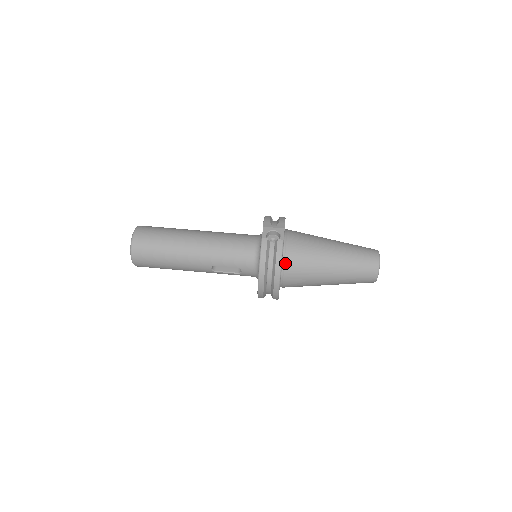
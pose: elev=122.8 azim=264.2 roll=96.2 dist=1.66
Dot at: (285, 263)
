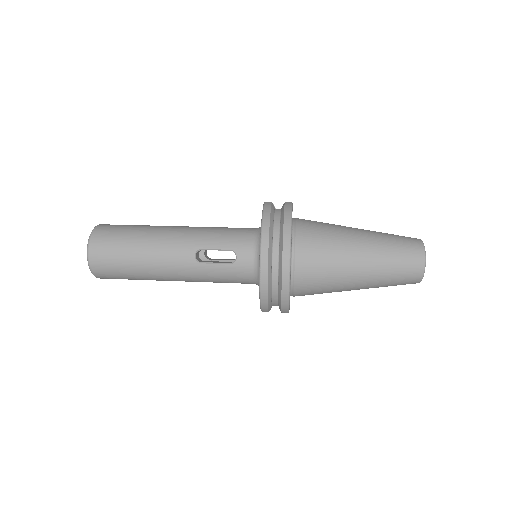
Dot at: (296, 231)
